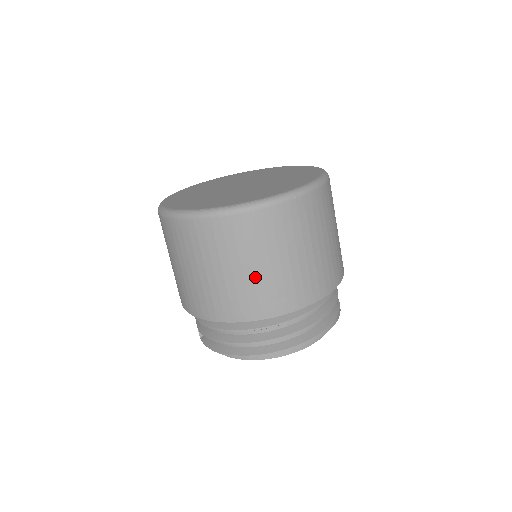
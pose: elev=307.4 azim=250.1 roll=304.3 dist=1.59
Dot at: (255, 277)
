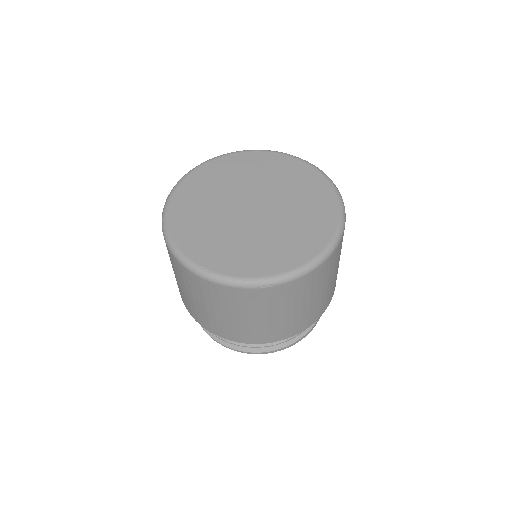
Dot at: (216, 316)
